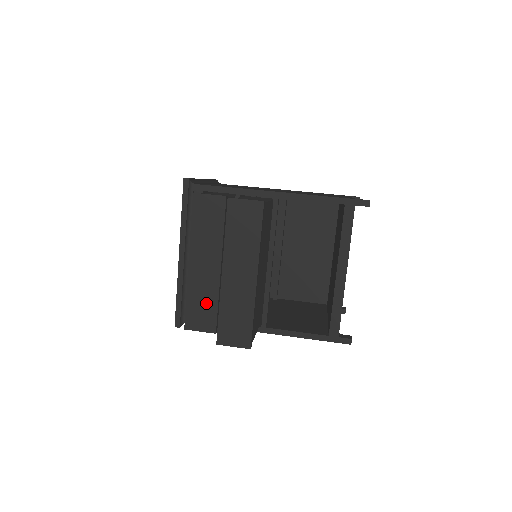
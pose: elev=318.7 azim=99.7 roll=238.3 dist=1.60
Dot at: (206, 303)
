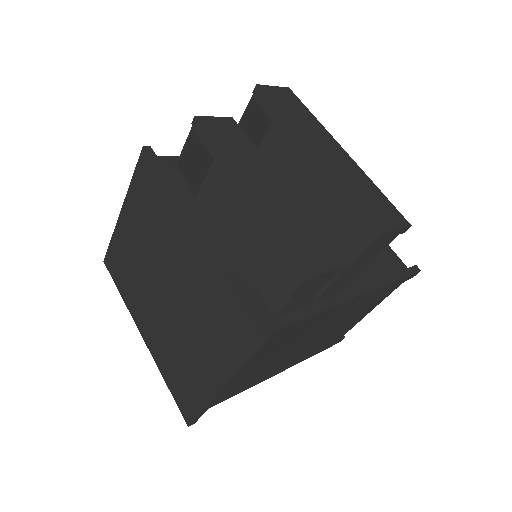
Dot at: (306, 231)
